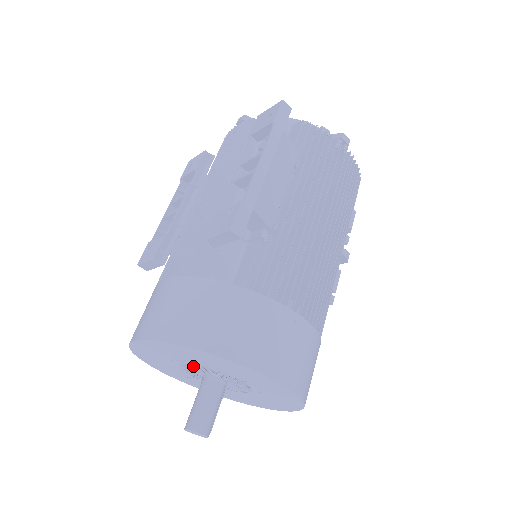
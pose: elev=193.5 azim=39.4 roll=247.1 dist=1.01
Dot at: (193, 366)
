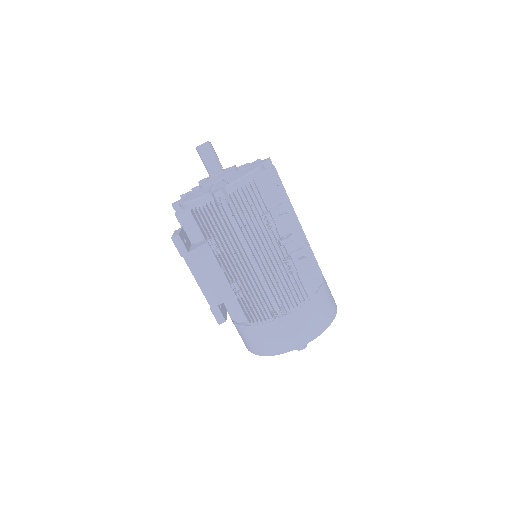
Dot at: occluded
